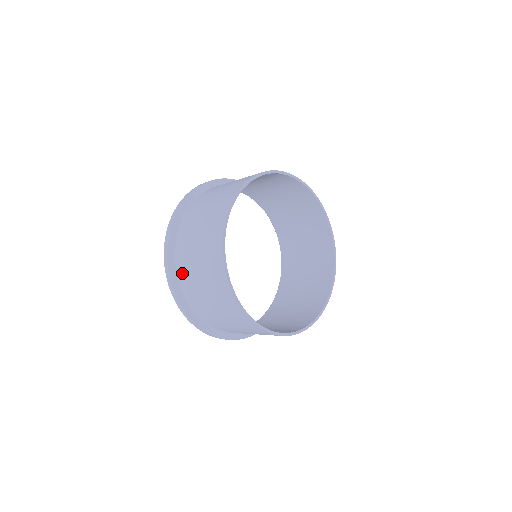
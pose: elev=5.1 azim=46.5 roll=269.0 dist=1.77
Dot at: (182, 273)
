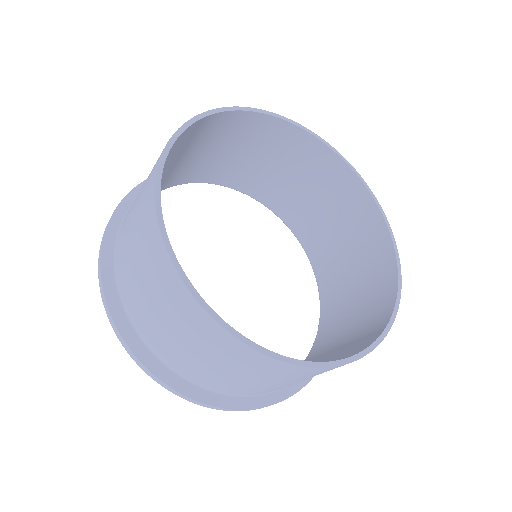
Dot at: (143, 332)
